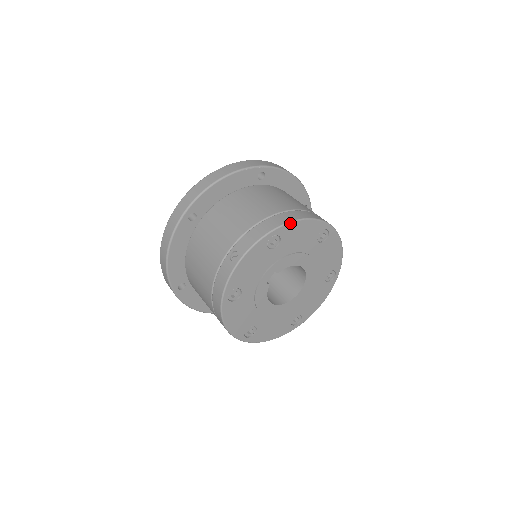
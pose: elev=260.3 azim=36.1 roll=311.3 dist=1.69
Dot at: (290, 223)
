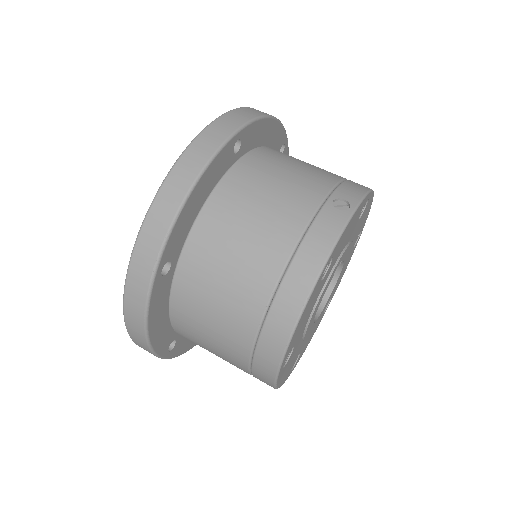
Dot at: (373, 194)
